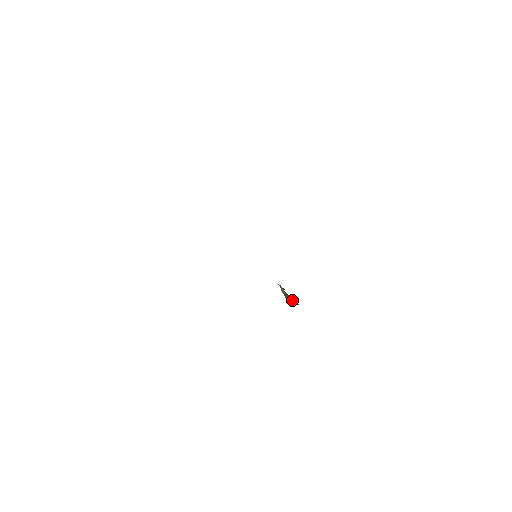
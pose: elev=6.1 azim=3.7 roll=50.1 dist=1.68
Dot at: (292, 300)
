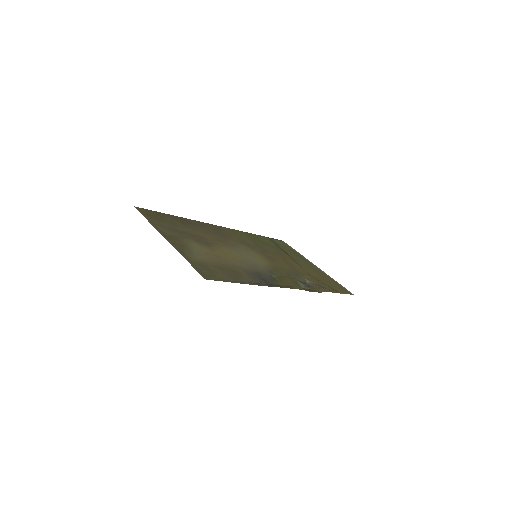
Dot at: (317, 288)
